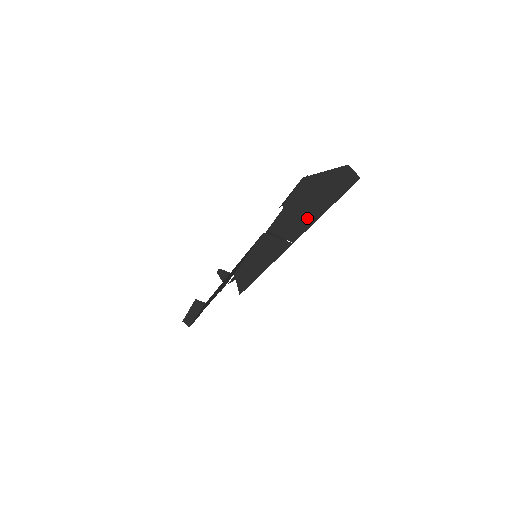
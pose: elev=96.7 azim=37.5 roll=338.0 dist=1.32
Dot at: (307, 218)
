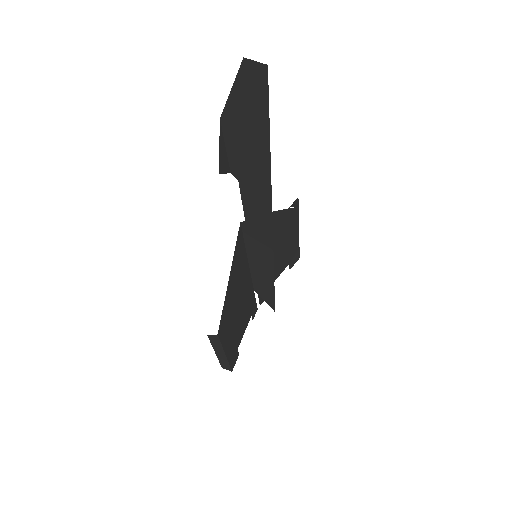
Dot at: (261, 171)
